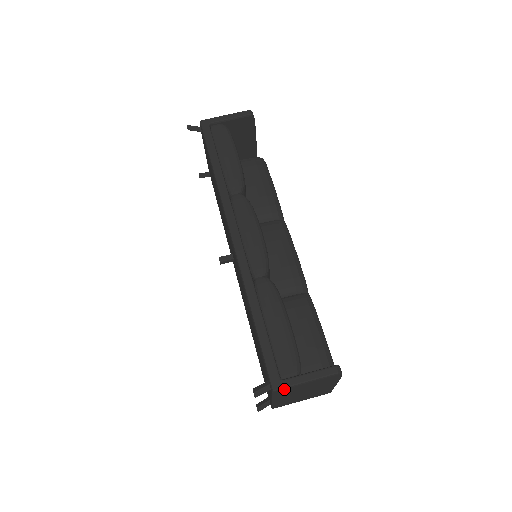
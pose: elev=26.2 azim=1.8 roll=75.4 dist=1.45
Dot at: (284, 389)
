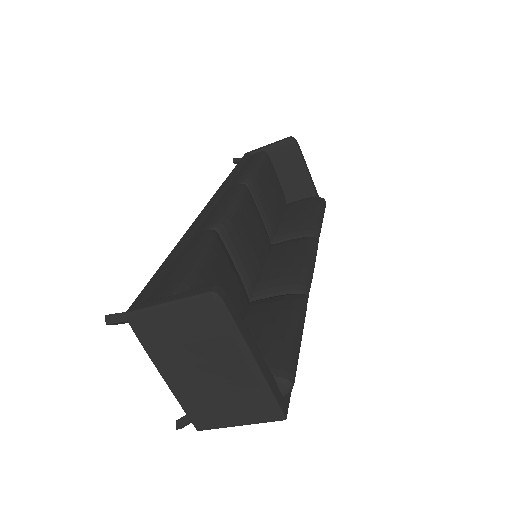
Dot at: (140, 313)
